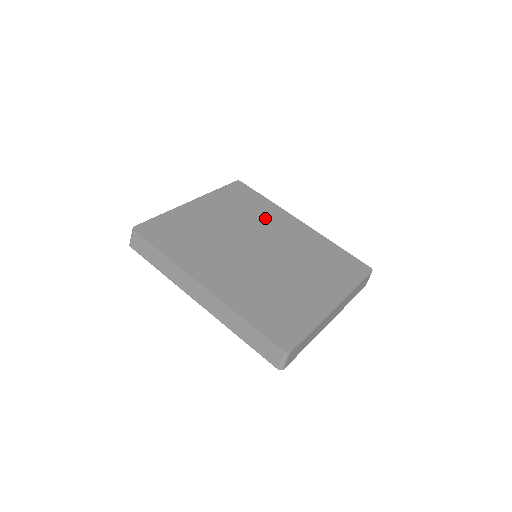
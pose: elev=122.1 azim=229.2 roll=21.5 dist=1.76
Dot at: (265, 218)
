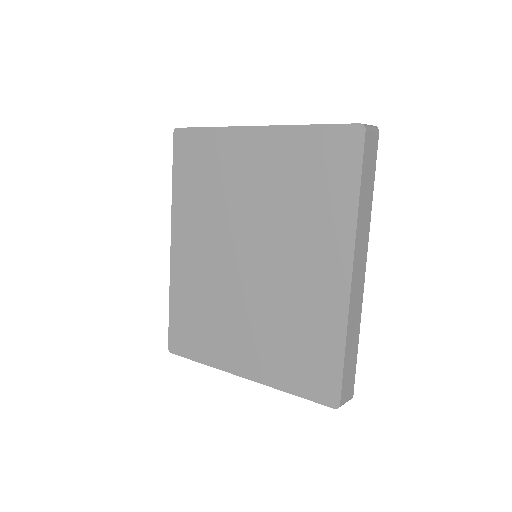
Dot at: (310, 226)
